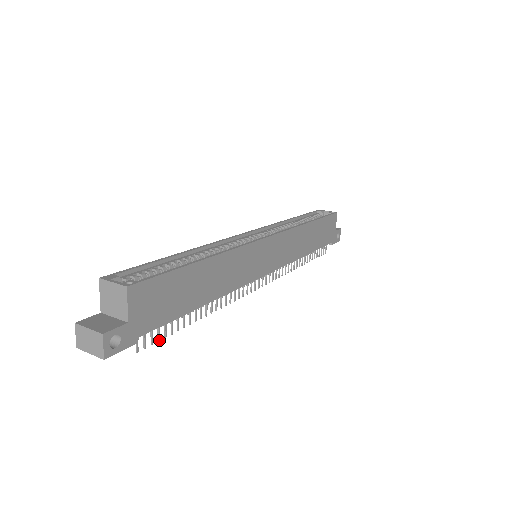
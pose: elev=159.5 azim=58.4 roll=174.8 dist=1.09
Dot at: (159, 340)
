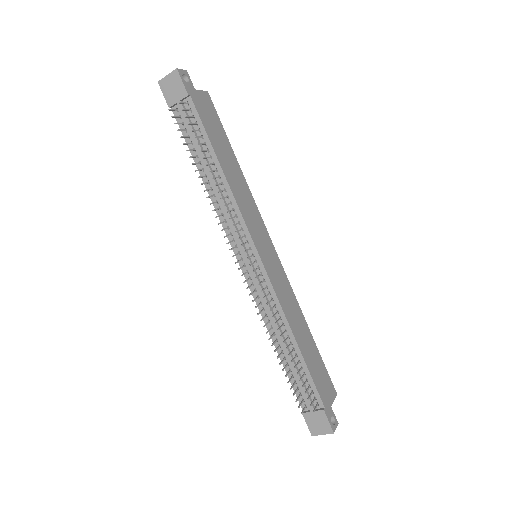
Dot at: (189, 124)
